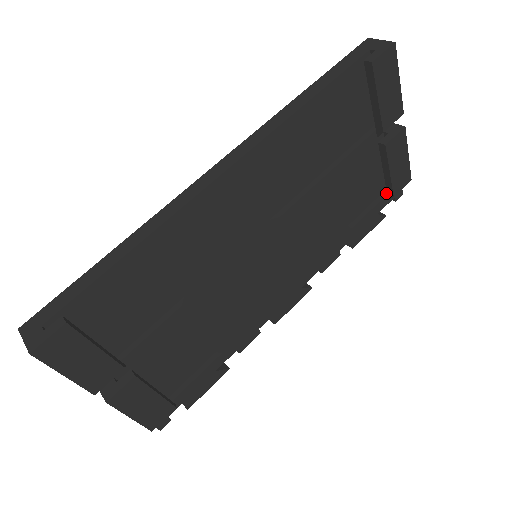
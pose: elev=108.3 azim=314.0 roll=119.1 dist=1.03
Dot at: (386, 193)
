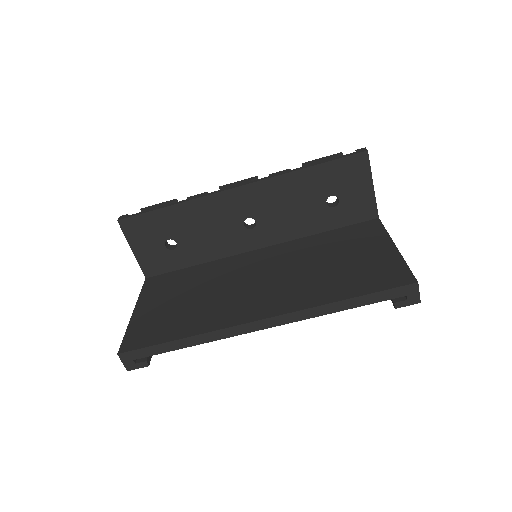
Dot at: occluded
